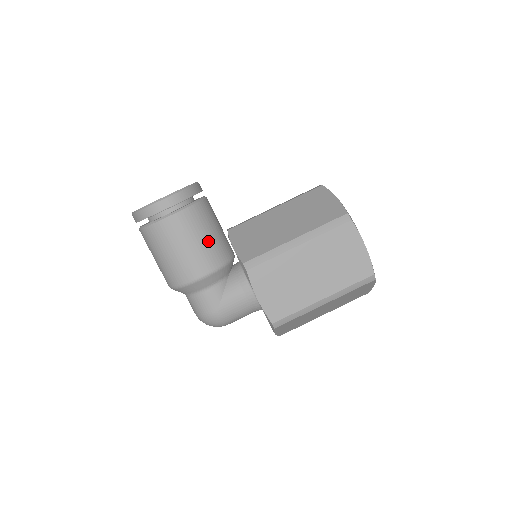
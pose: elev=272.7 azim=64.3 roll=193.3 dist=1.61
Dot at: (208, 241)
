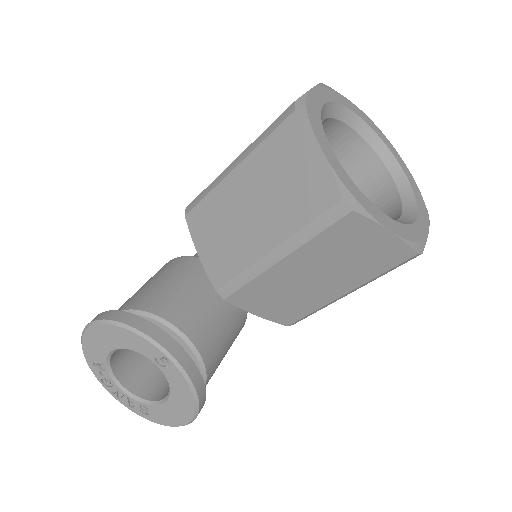
Dot at: (231, 342)
